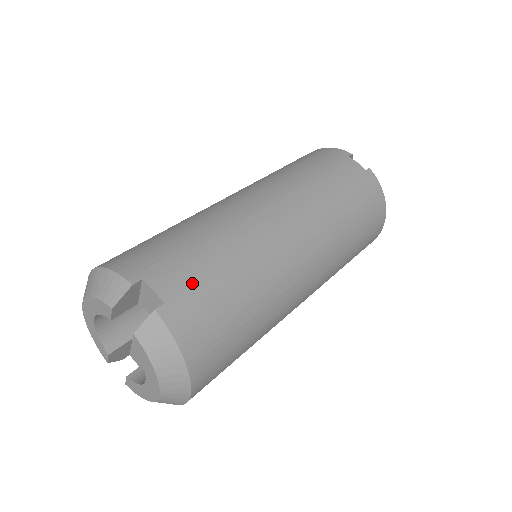
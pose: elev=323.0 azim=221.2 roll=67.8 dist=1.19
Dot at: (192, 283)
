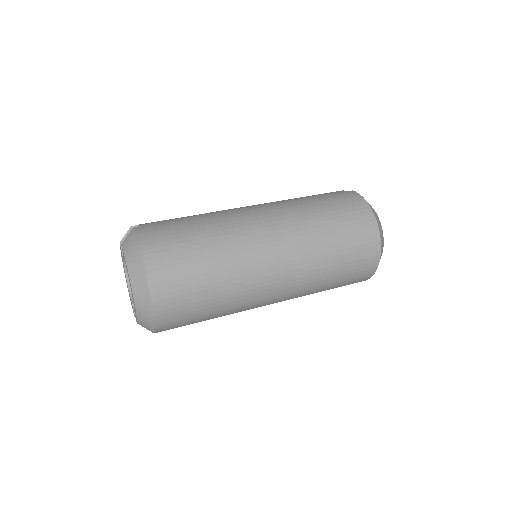
Dot at: (164, 222)
